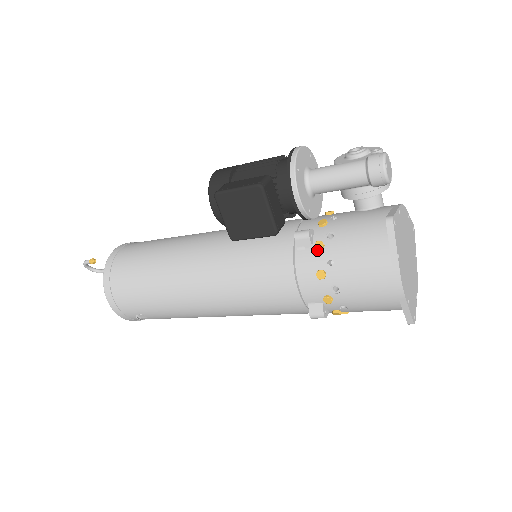
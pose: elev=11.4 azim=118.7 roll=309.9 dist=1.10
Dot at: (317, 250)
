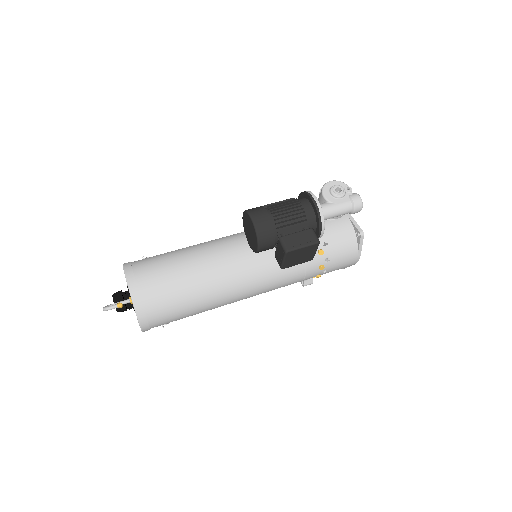
Dot at: (320, 255)
